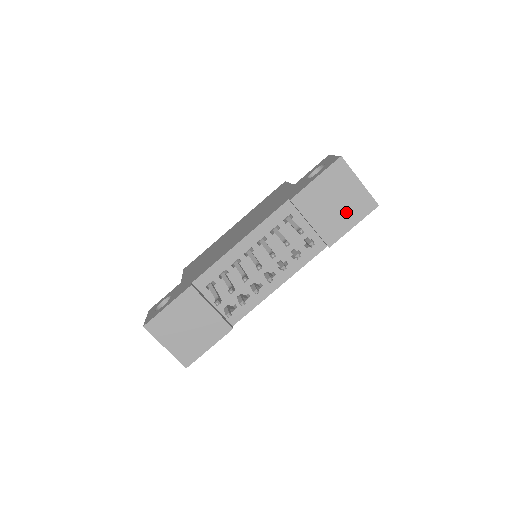
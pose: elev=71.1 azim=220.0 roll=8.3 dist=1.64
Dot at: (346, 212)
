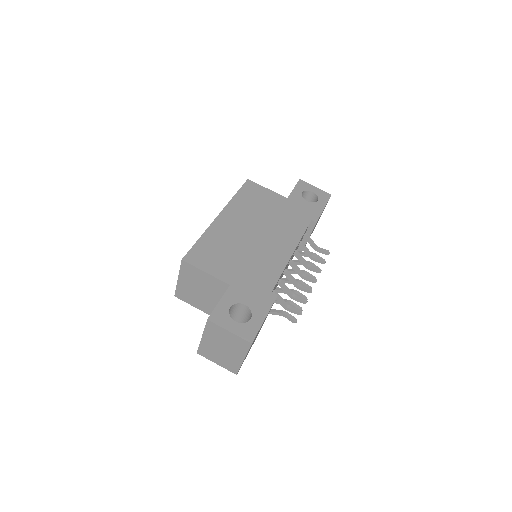
Dot at: occluded
